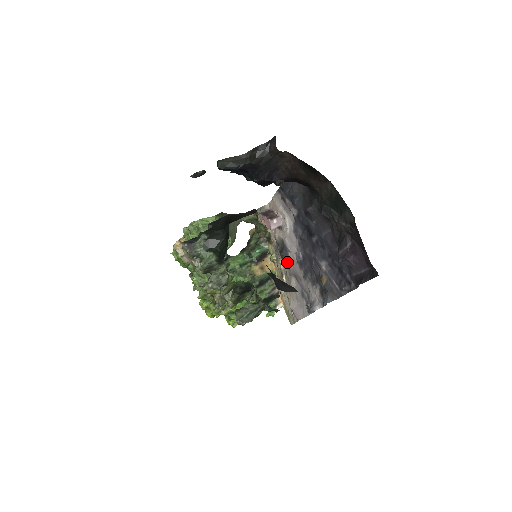
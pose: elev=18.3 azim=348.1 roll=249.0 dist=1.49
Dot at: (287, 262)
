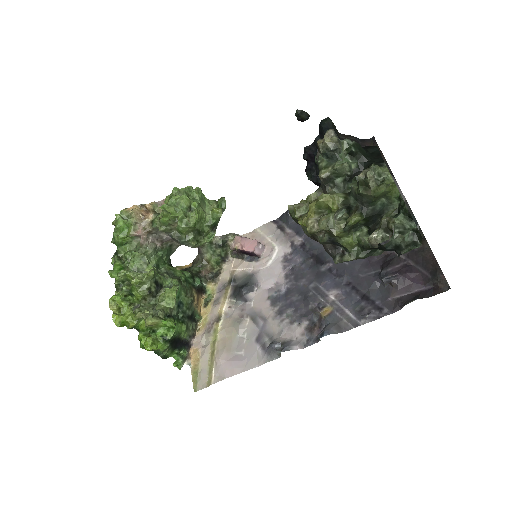
Dot at: (242, 301)
